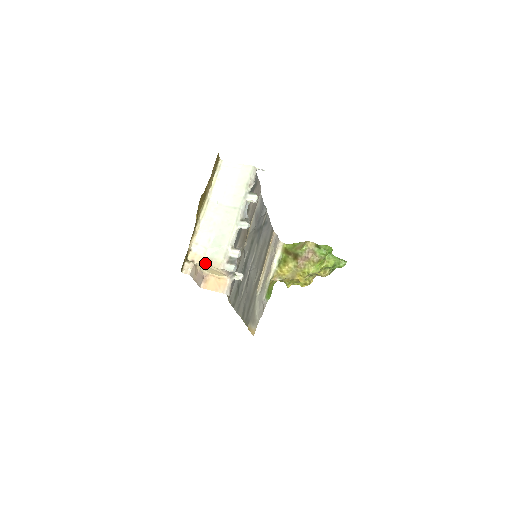
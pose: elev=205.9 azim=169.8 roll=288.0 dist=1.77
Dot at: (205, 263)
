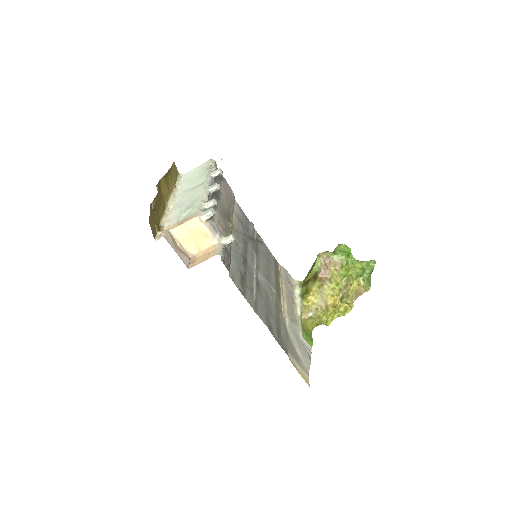
Dot at: (180, 224)
